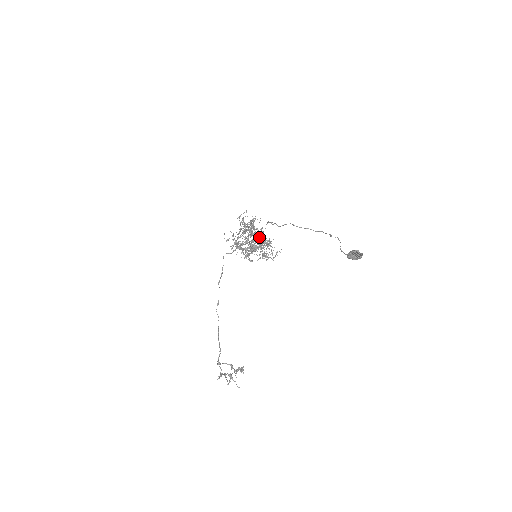
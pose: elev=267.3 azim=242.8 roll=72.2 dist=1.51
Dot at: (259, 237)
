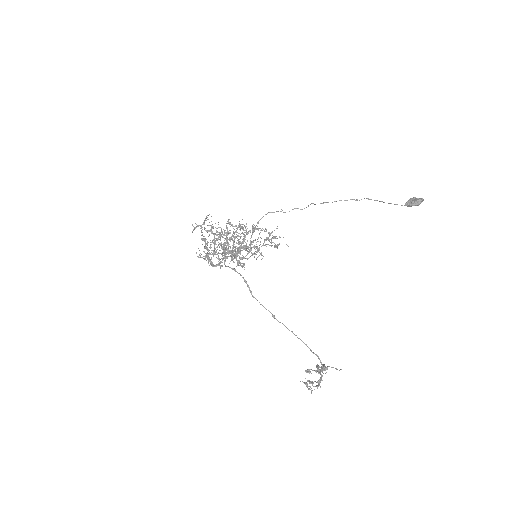
Dot at: (232, 239)
